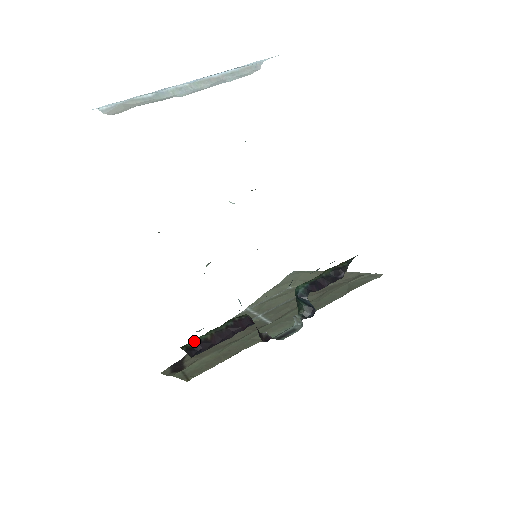
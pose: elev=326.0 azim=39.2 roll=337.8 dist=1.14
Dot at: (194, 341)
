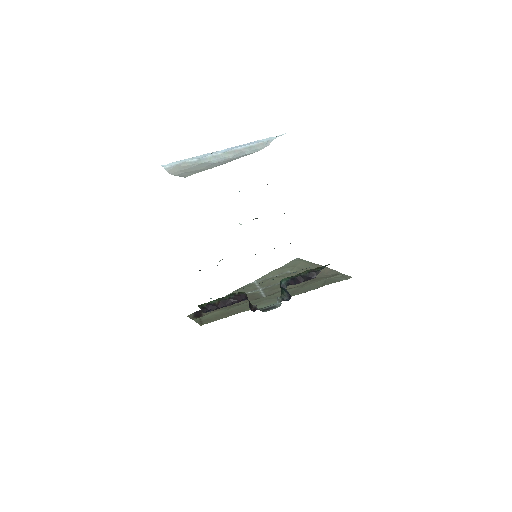
Dot at: (207, 303)
